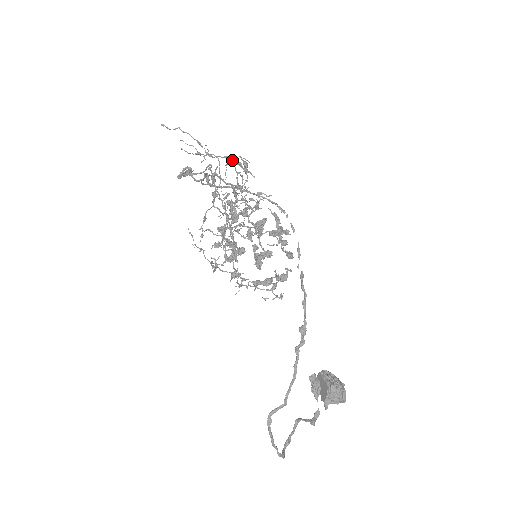
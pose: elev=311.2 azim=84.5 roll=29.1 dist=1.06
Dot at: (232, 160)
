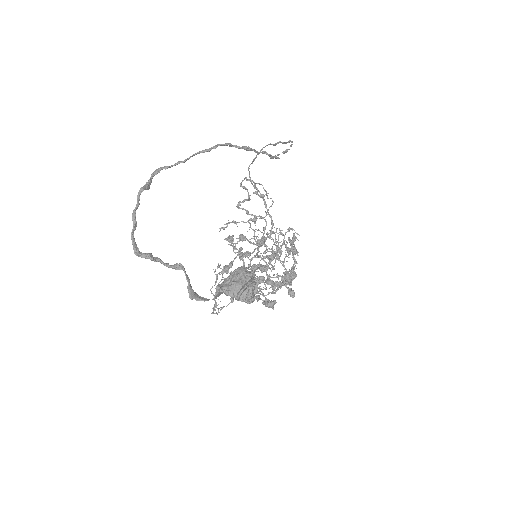
Dot at: (286, 246)
